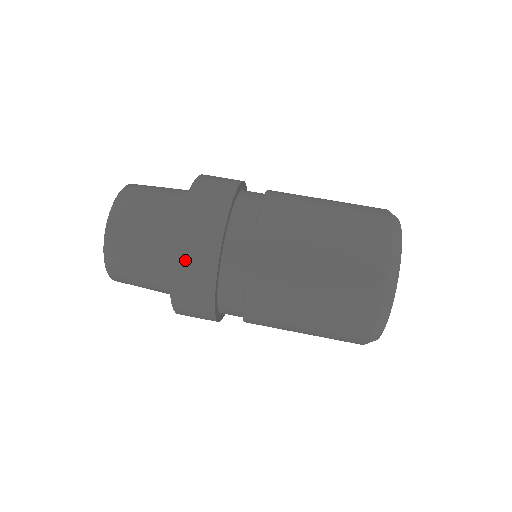
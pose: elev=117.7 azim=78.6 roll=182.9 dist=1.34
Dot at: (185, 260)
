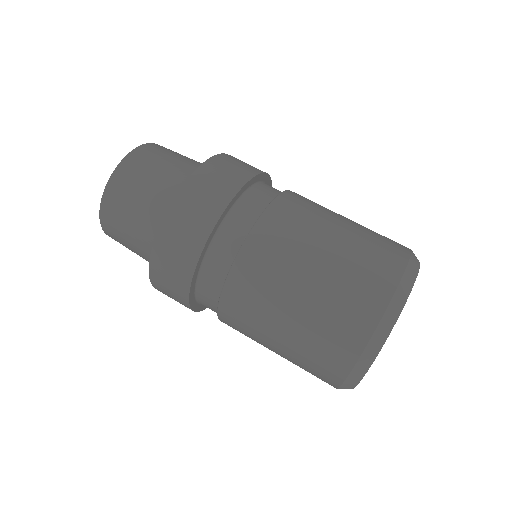
Dot at: (193, 194)
